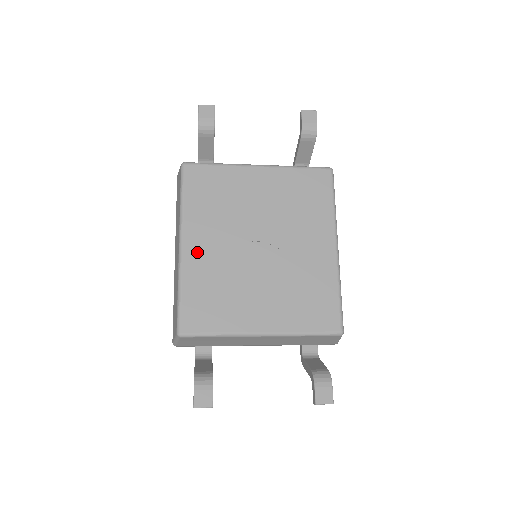
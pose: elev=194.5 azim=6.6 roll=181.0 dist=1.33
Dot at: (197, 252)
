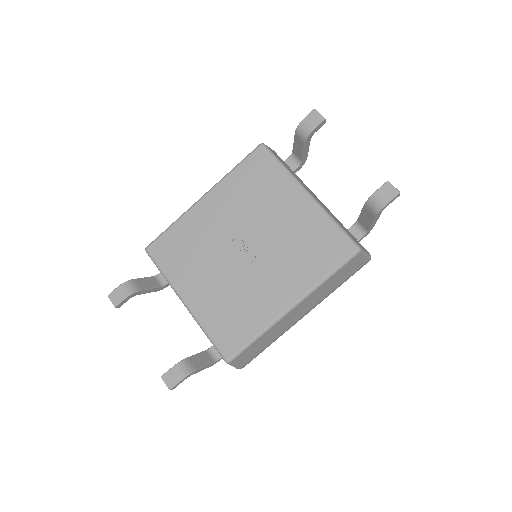
Dot at: (205, 212)
